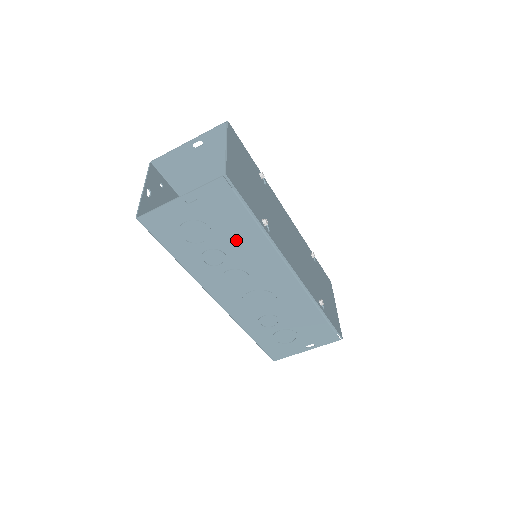
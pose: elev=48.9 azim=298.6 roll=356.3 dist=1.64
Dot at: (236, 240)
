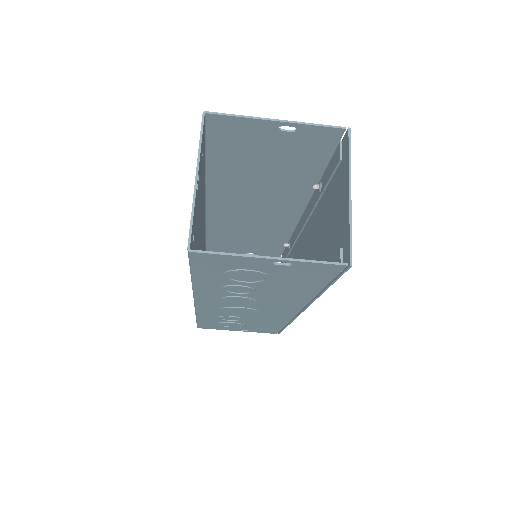
Dot at: (282, 289)
